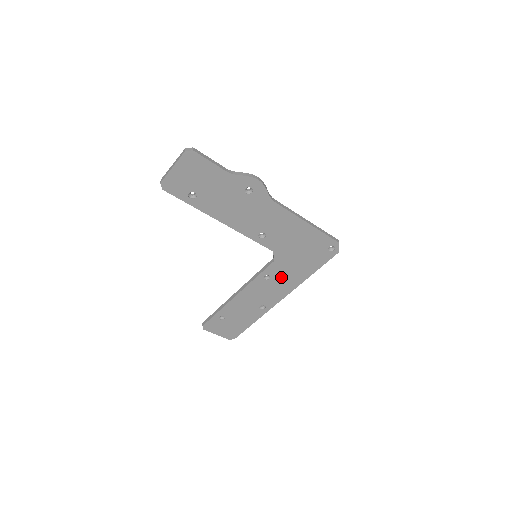
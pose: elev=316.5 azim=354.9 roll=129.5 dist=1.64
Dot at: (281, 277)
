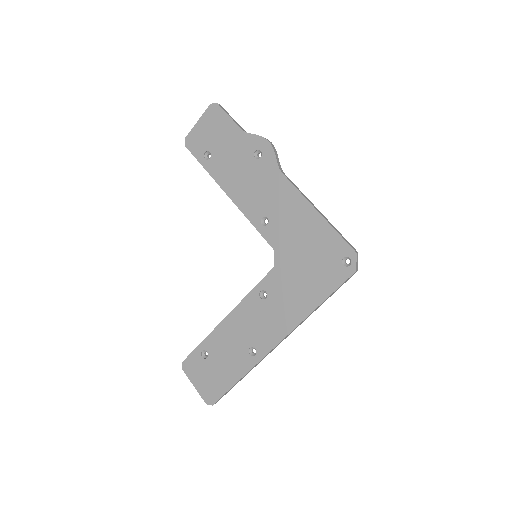
Dot at: (280, 299)
